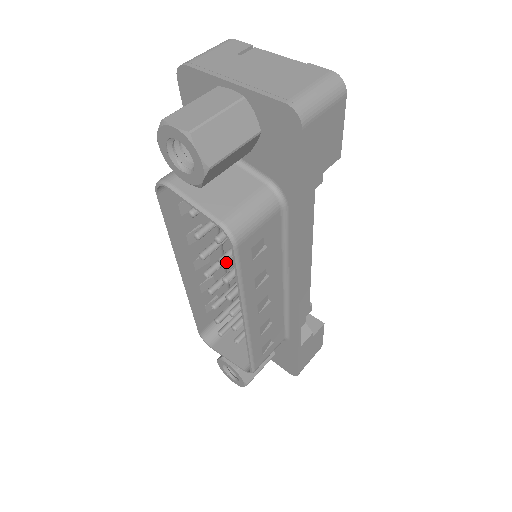
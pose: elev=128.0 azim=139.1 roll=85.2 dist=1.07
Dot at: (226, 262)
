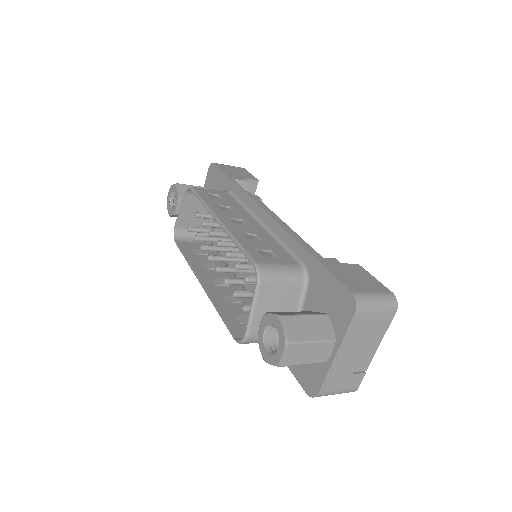
Dot at: (206, 222)
